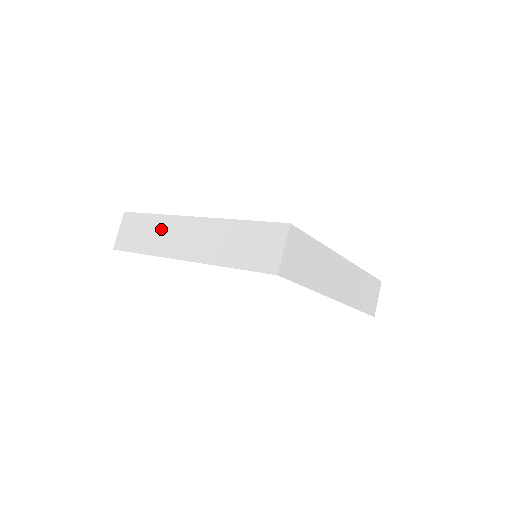
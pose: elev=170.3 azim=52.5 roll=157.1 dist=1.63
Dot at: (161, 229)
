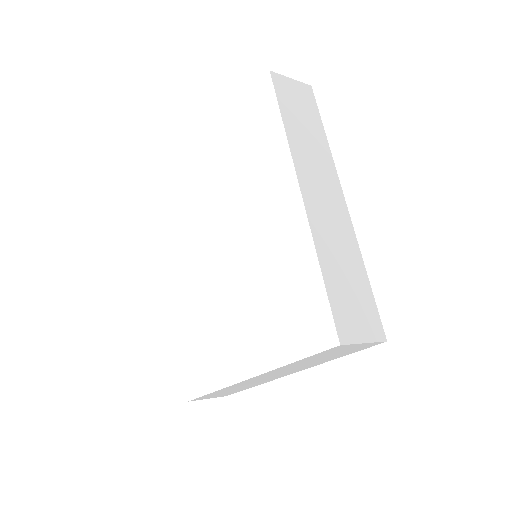
Dot at: occluded
